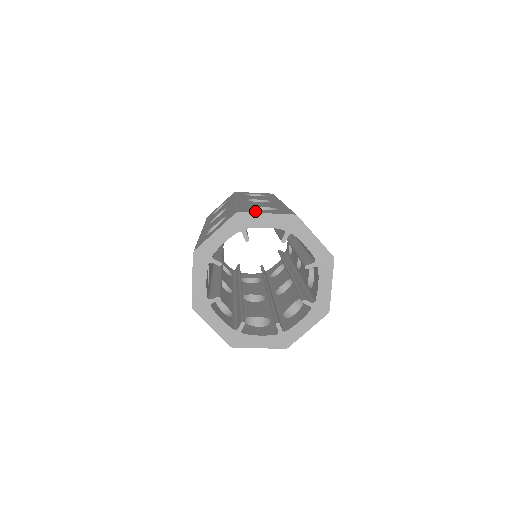
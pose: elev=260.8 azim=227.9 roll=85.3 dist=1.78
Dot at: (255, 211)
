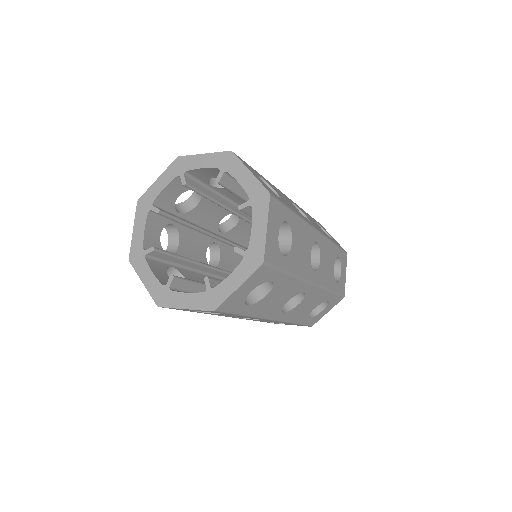
Dot at: occluded
